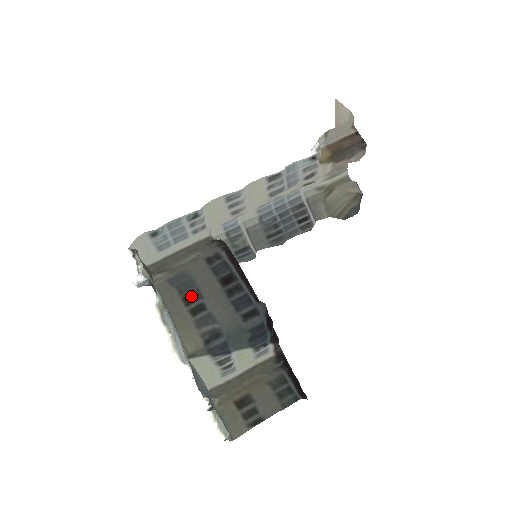
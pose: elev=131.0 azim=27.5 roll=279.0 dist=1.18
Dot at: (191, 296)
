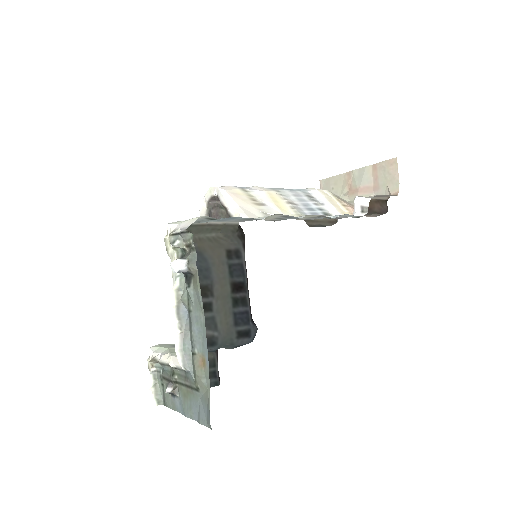
Dot at: (204, 289)
